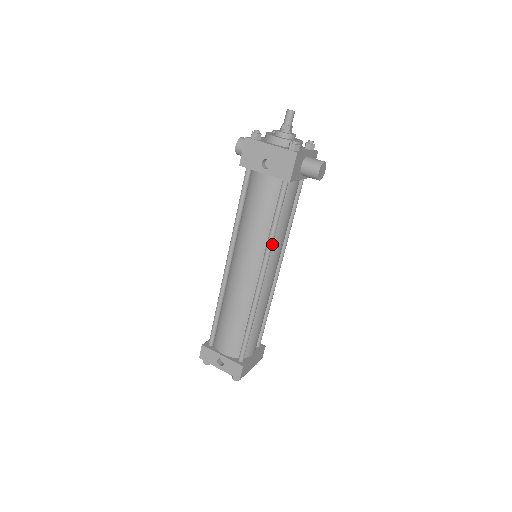
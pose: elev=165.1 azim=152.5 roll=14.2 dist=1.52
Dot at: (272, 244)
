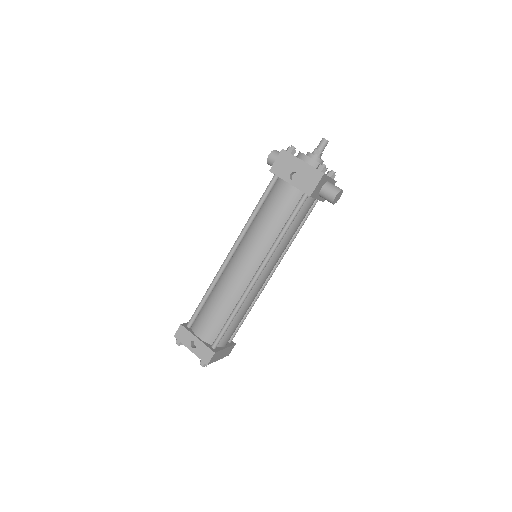
Dot at: occluded
